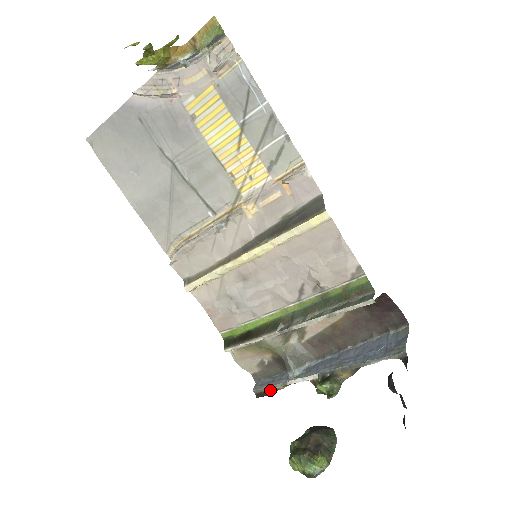
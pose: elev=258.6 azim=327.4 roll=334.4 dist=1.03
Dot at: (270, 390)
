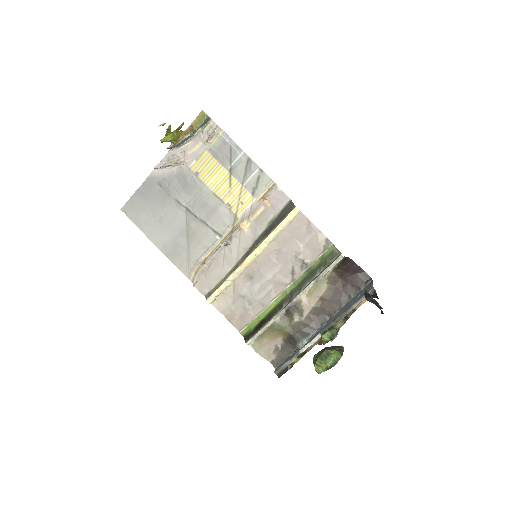
Dot at: (288, 366)
